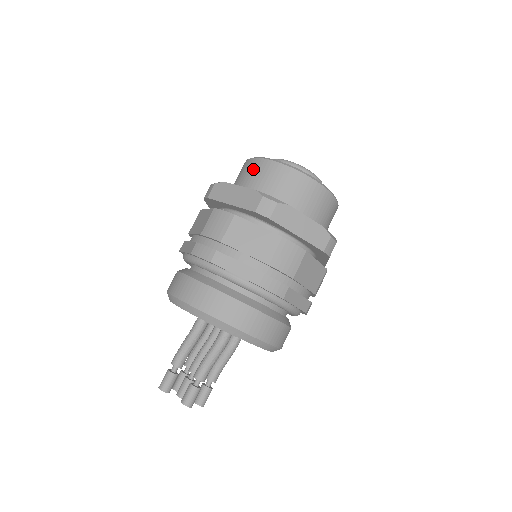
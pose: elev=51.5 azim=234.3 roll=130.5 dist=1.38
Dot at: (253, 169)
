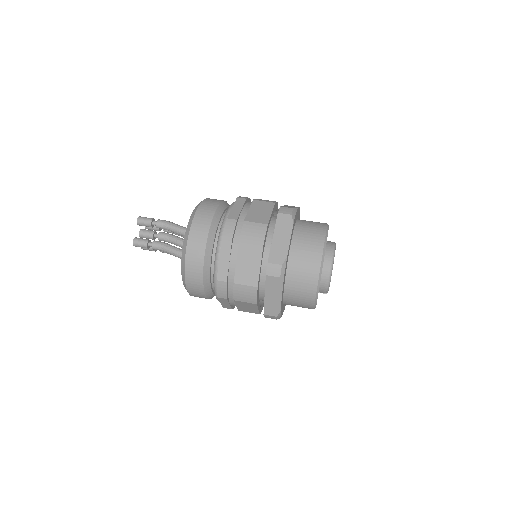
Dot at: (313, 241)
